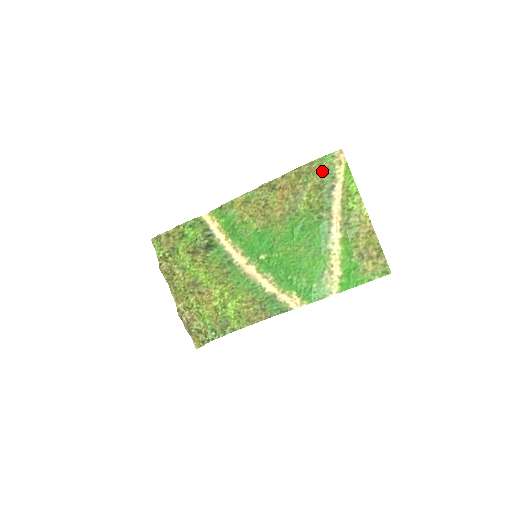
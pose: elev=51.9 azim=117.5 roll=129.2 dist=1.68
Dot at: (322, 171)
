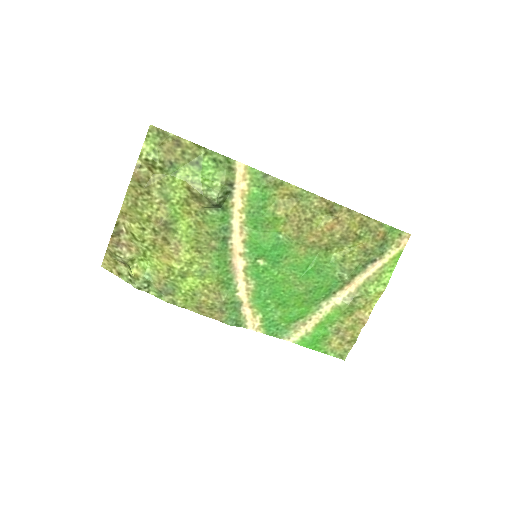
Dot at: (382, 241)
